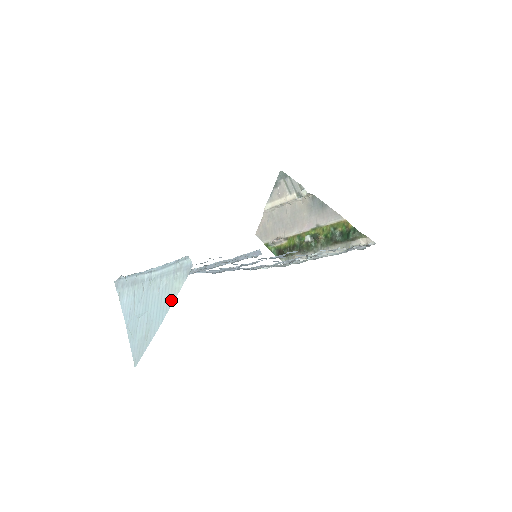
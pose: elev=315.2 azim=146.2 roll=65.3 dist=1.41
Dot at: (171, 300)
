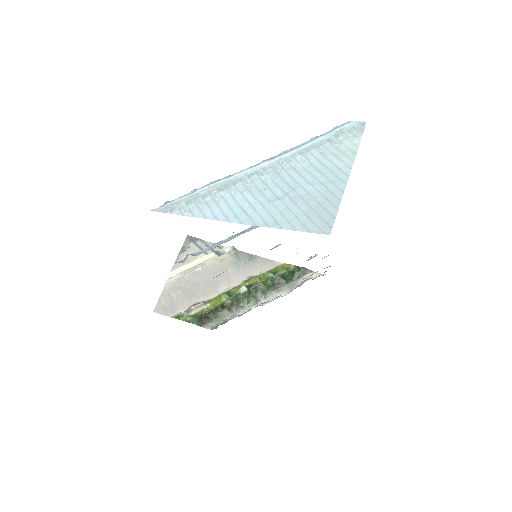
Dot at: (349, 155)
